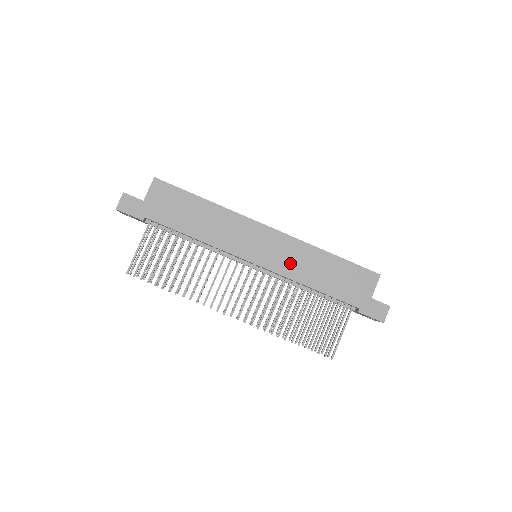
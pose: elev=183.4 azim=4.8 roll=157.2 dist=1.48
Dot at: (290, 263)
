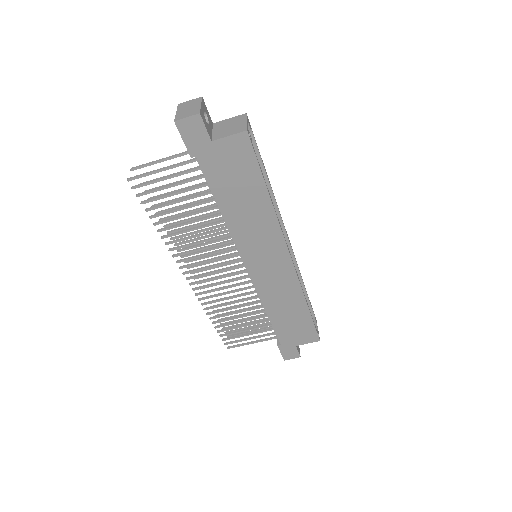
Dot at: (273, 290)
